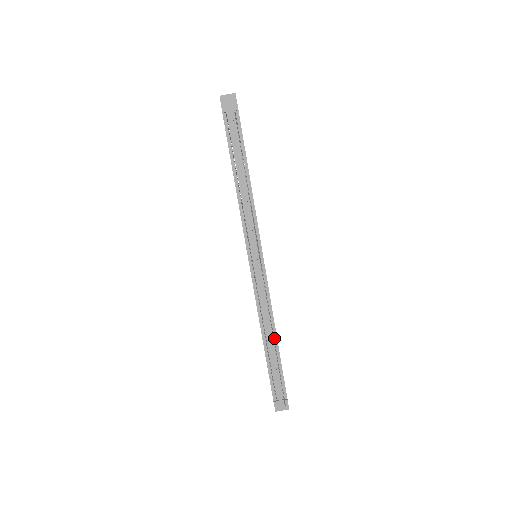
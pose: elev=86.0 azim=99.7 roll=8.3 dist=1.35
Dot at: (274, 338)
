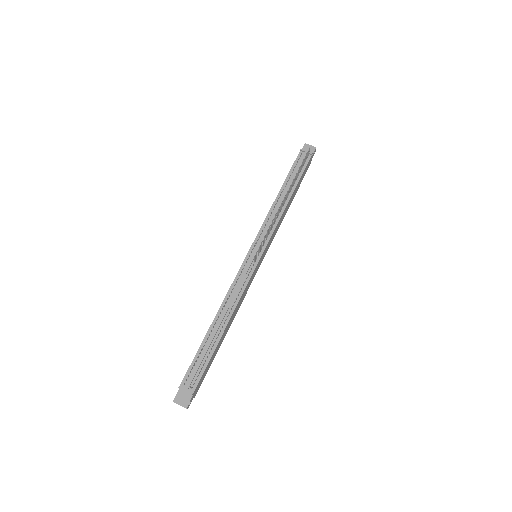
Dot at: (223, 326)
